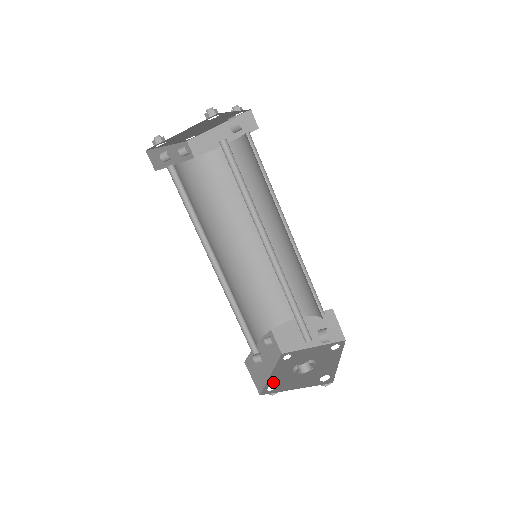
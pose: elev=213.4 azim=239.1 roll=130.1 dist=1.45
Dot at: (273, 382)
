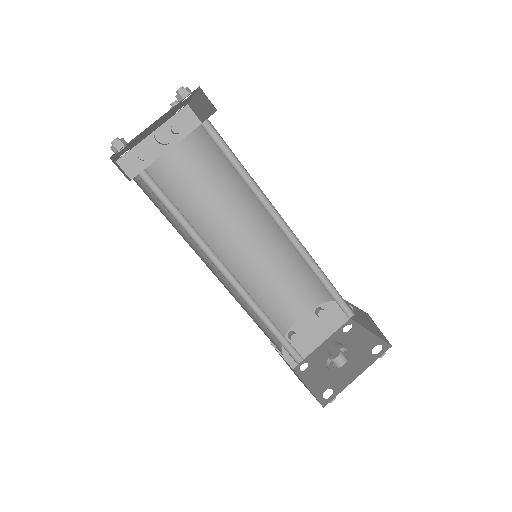
Dot at: (310, 359)
